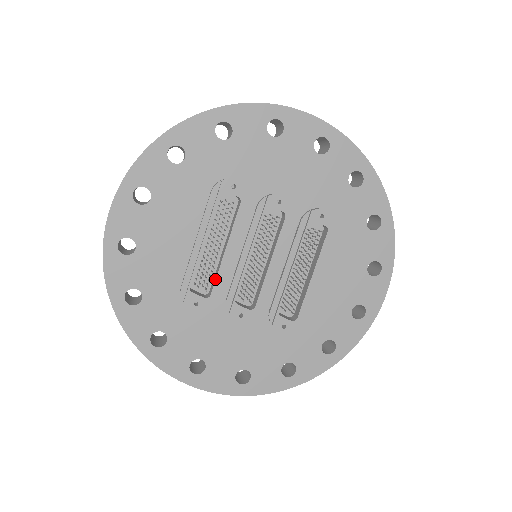
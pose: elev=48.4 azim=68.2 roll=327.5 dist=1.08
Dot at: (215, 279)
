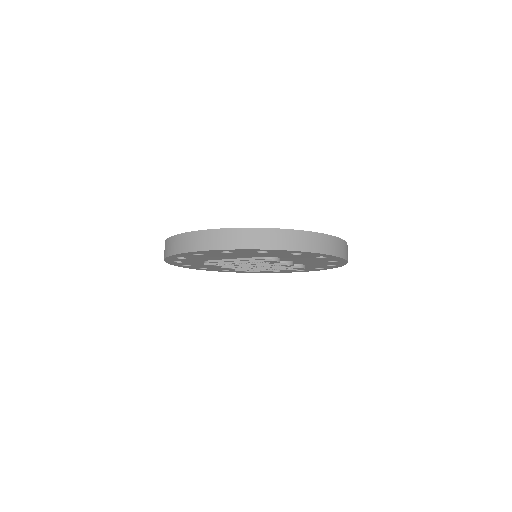
Dot at: (228, 265)
